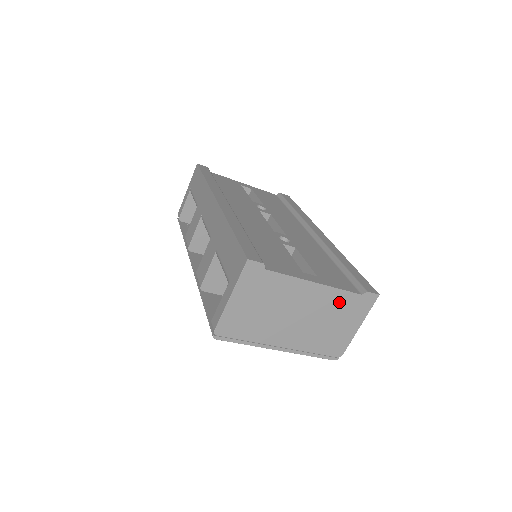
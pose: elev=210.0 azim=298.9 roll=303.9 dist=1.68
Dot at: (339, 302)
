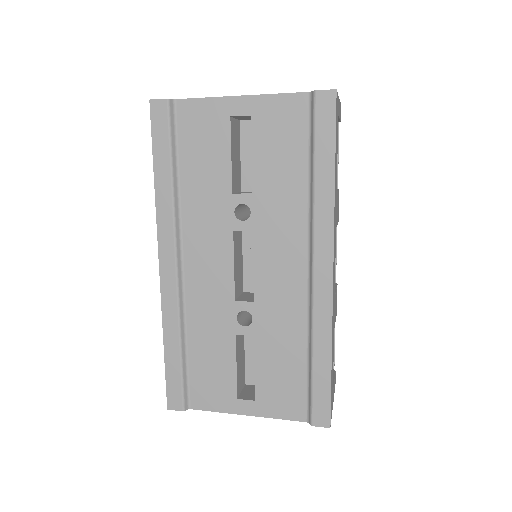
Dot at: occluded
